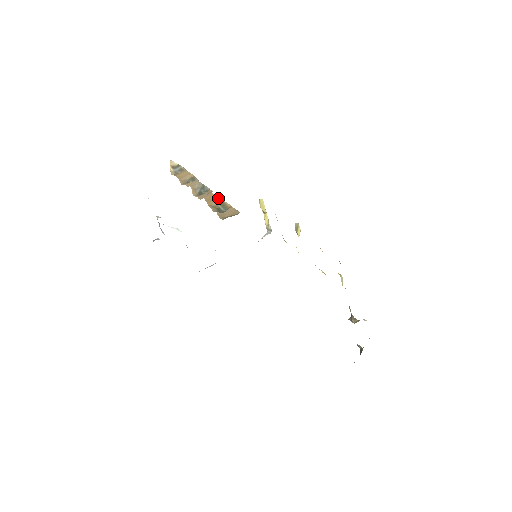
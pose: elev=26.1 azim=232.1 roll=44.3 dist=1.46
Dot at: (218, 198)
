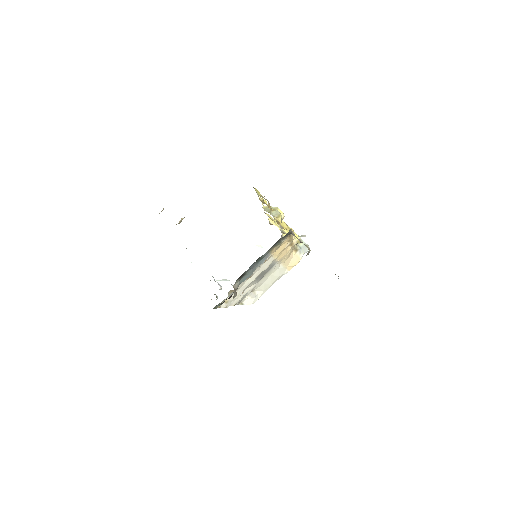
Dot at: occluded
